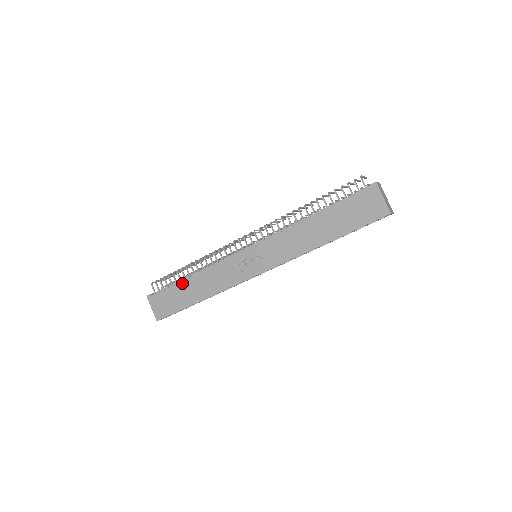
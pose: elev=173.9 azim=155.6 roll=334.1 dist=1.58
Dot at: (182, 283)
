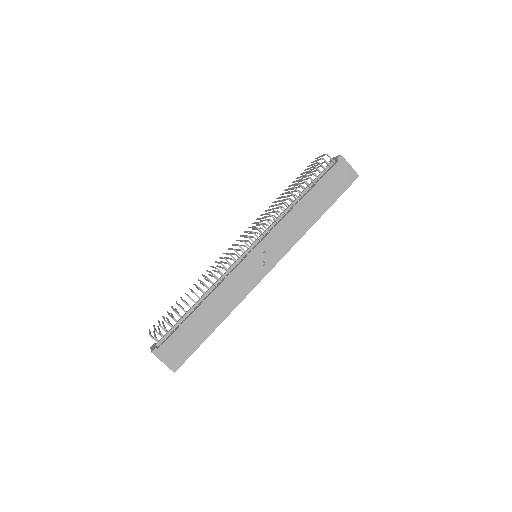
Dot at: (193, 316)
